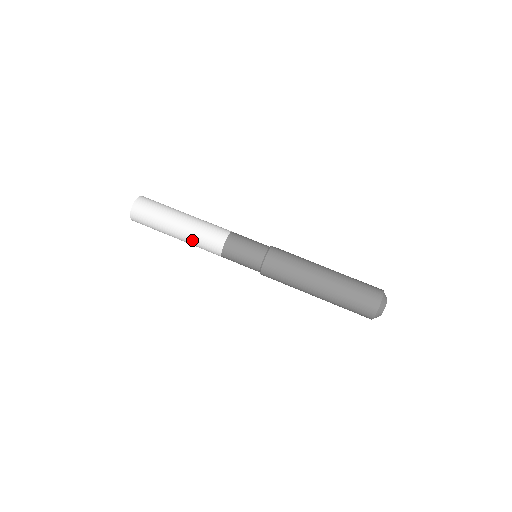
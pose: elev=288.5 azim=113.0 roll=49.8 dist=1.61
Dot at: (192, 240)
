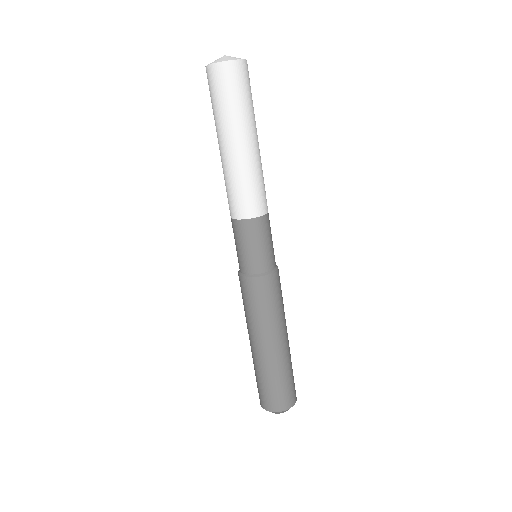
Dot at: occluded
